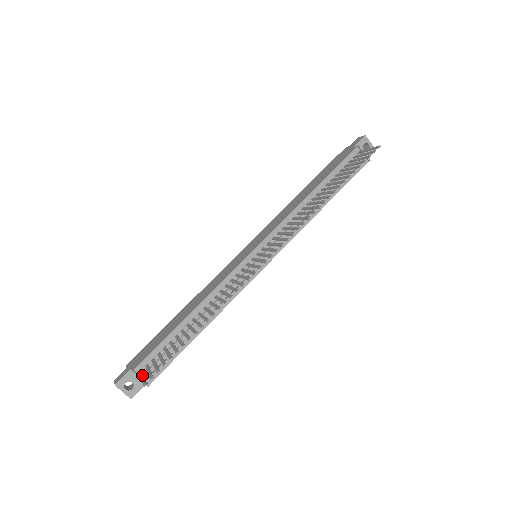
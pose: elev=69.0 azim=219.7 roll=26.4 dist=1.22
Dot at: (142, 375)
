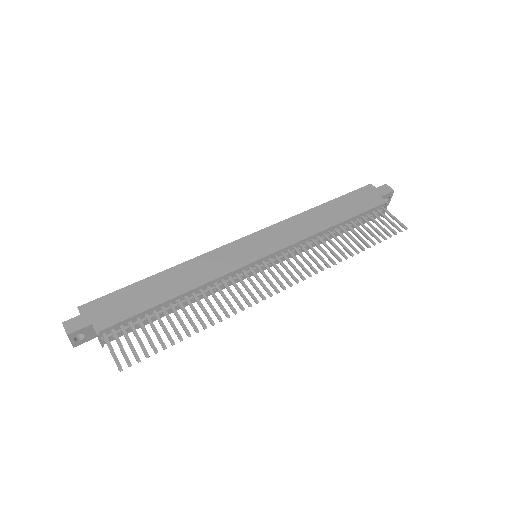
Dot at: (111, 346)
